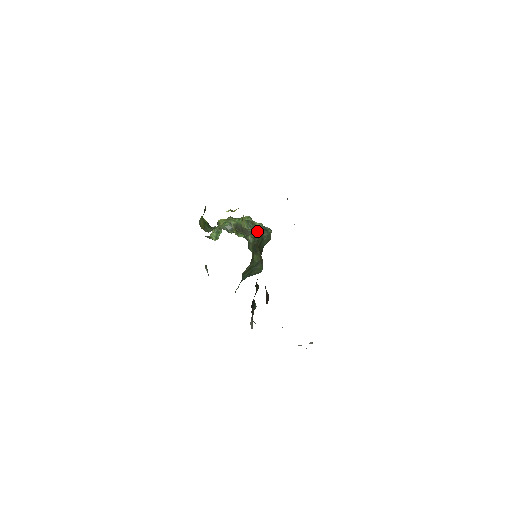
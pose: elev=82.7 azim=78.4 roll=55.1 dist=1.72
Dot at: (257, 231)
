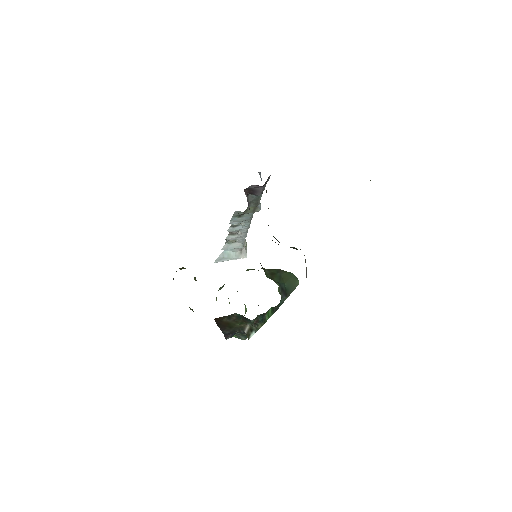
Dot at: occluded
